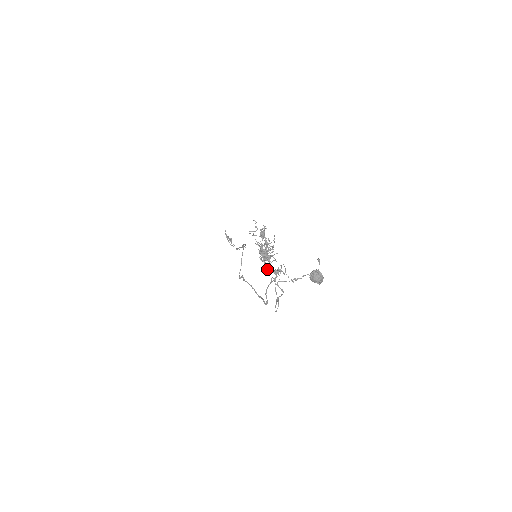
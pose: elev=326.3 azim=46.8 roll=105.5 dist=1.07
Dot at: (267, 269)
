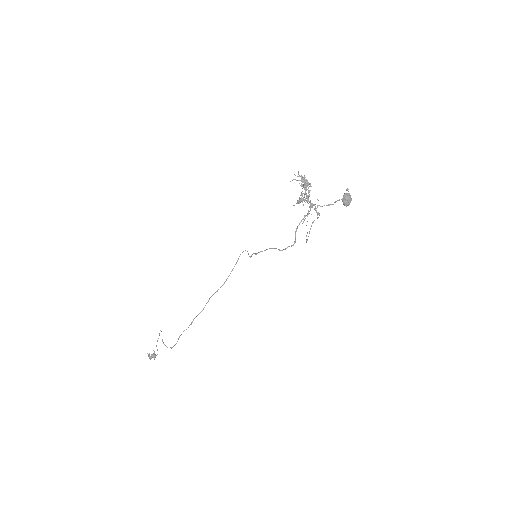
Dot at: (307, 198)
